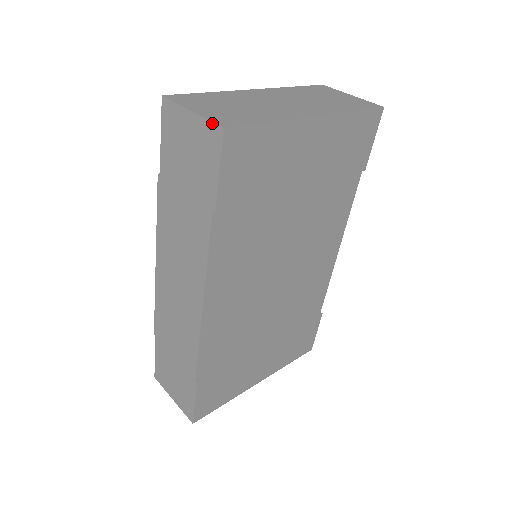
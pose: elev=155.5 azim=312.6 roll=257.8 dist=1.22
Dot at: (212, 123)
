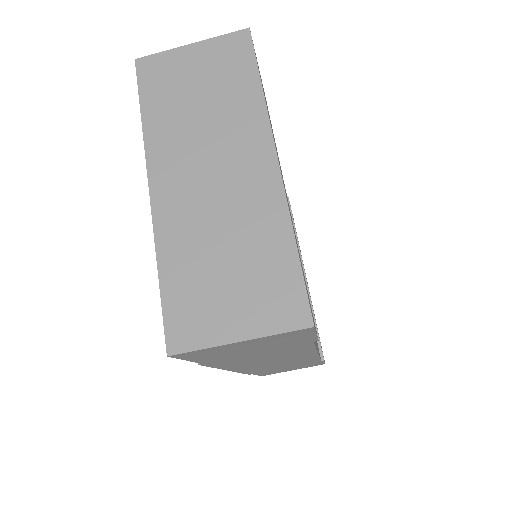
Dot at: (289, 333)
